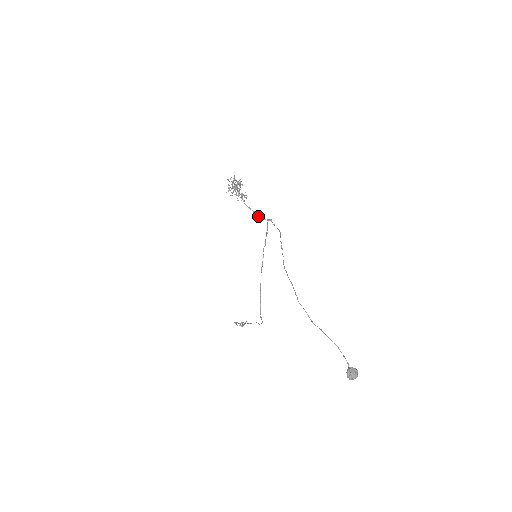
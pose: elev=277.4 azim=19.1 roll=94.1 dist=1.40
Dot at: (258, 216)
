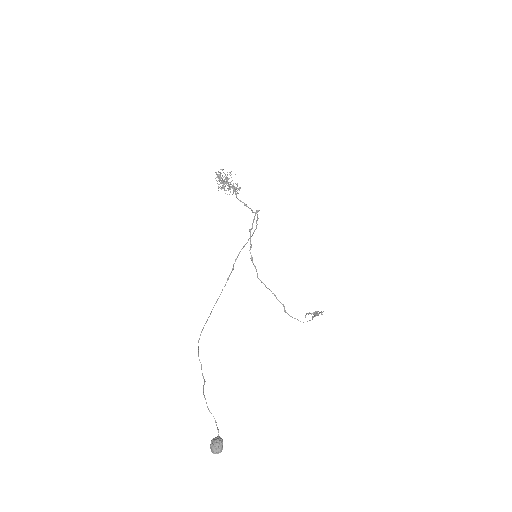
Dot at: occluded
